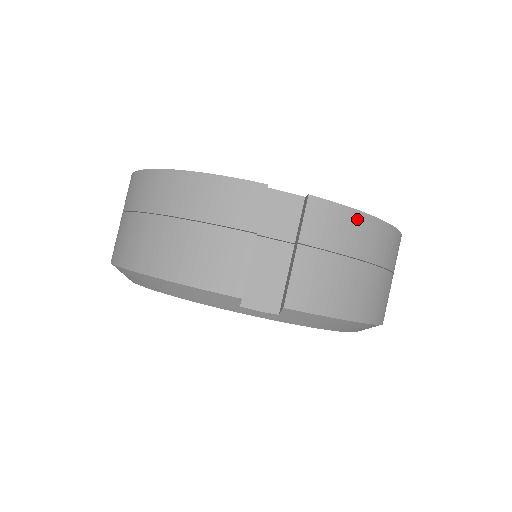
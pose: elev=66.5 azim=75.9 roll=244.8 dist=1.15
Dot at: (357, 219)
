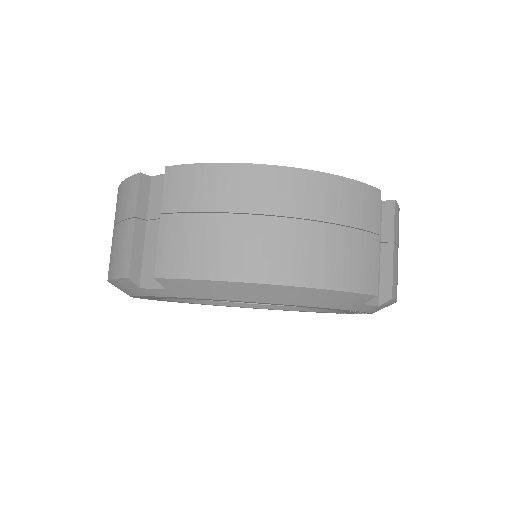
Dot at: occluded
